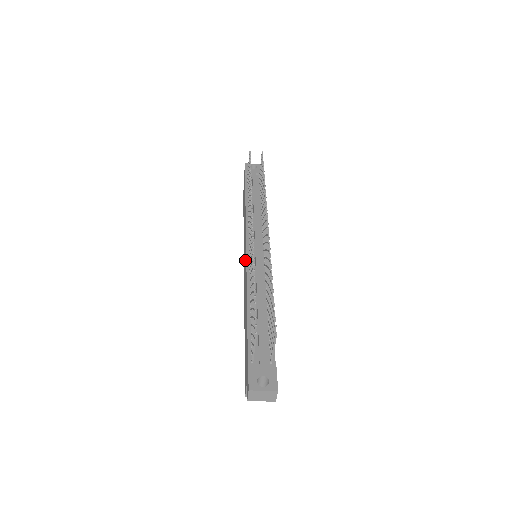
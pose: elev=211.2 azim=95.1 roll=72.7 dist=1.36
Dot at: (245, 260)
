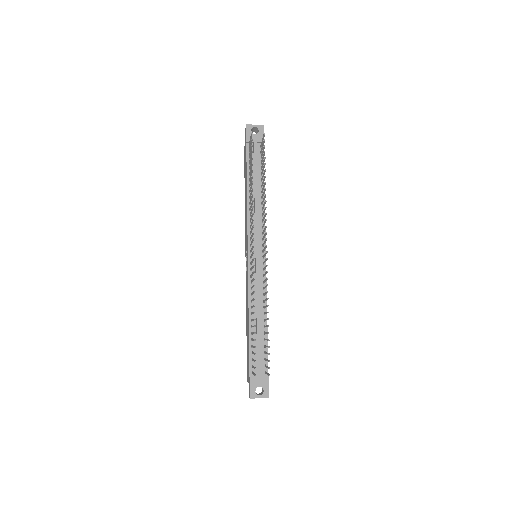
Dot at: (247, 262)
